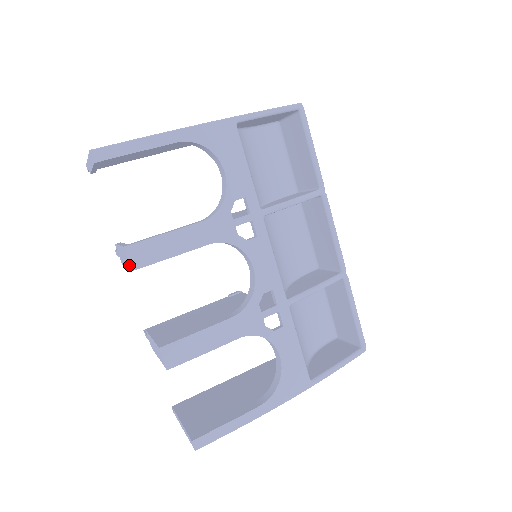
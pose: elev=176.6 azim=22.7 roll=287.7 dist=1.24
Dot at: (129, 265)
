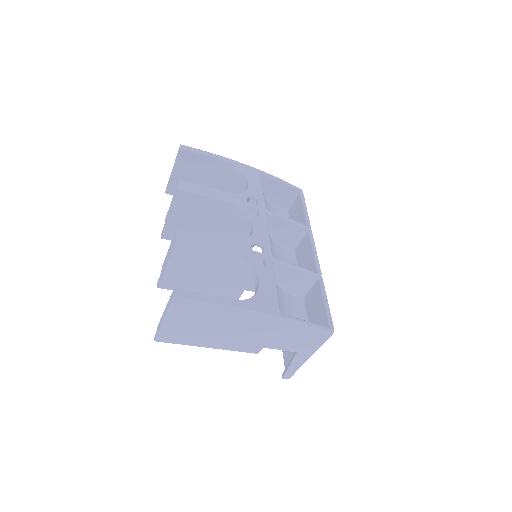
Dot at: (177, 191)
